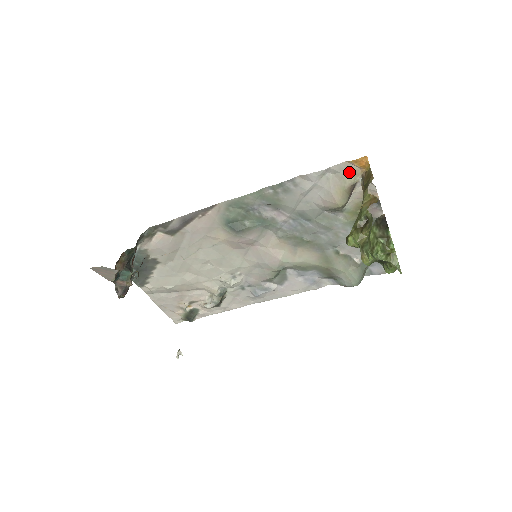
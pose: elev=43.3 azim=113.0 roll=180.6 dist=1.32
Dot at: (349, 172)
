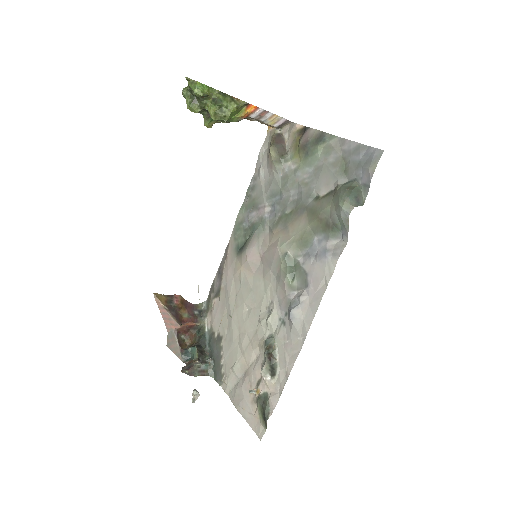
Dot at: (271, 135)
